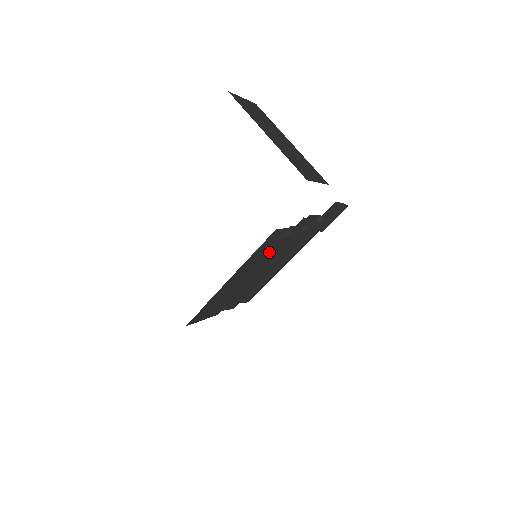
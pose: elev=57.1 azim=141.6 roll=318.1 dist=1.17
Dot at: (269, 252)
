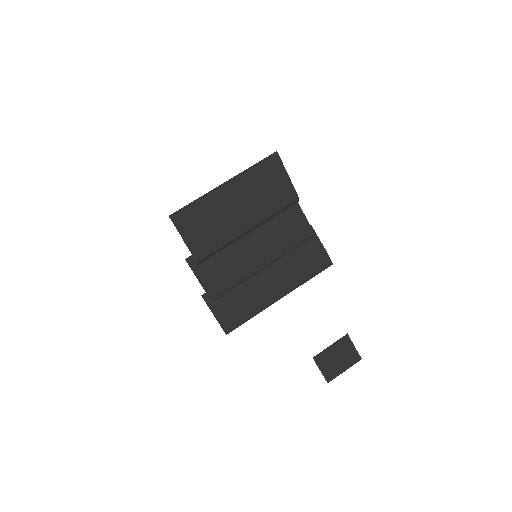
Dot at: (273, 190)
